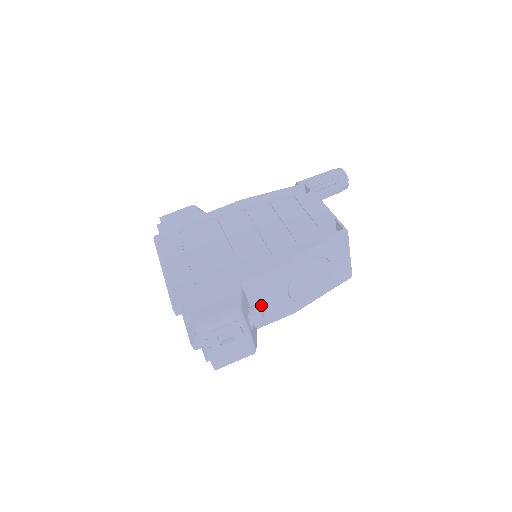
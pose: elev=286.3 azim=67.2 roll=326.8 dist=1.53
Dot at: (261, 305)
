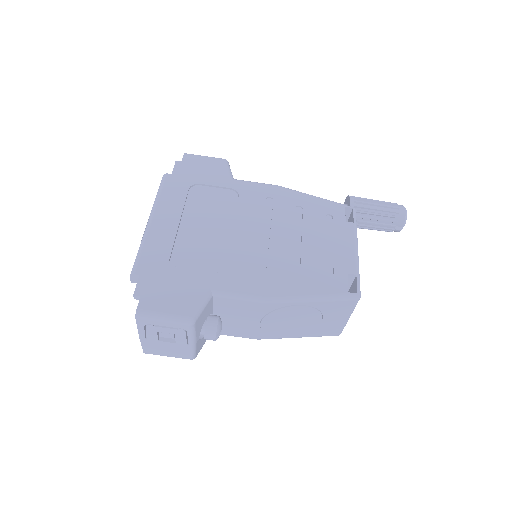
Dot at: (225, 318)
